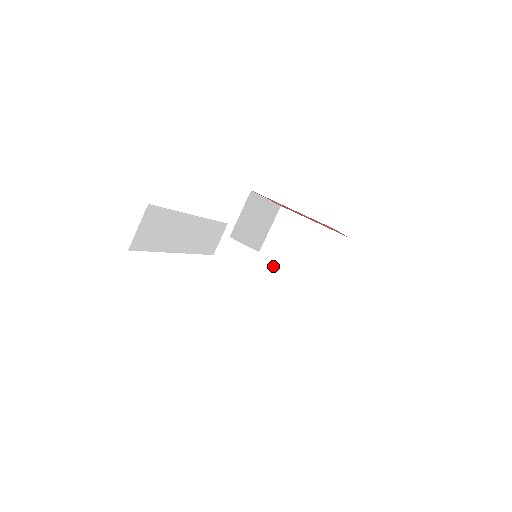
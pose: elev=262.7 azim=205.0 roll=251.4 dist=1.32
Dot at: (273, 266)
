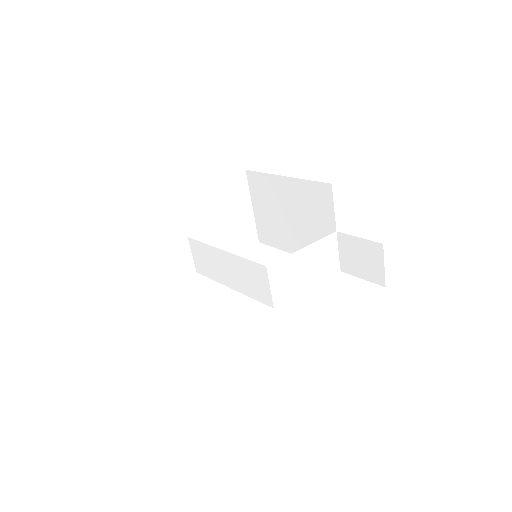
Dot at: (310, 250)
